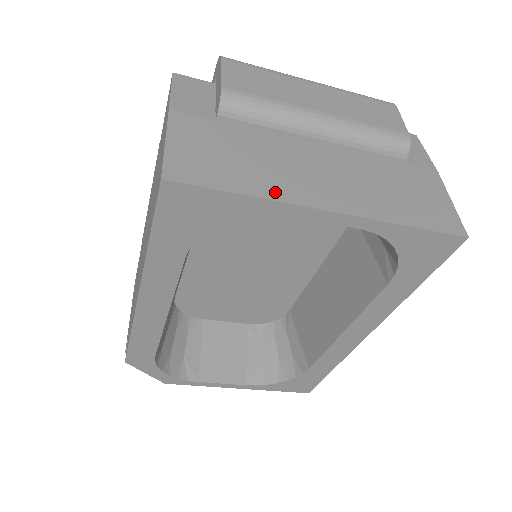
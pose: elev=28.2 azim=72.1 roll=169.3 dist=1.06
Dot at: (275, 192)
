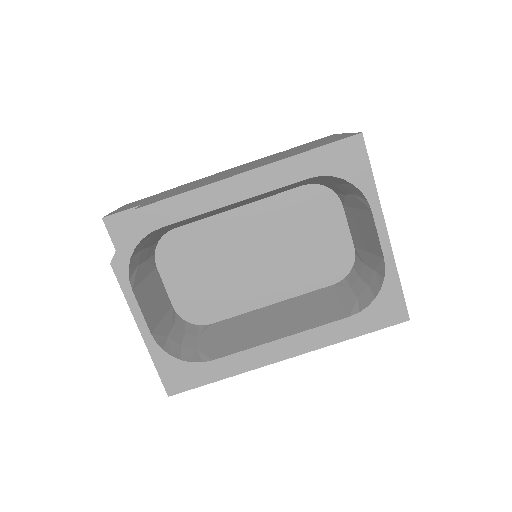
Dot at: (377, 198)
